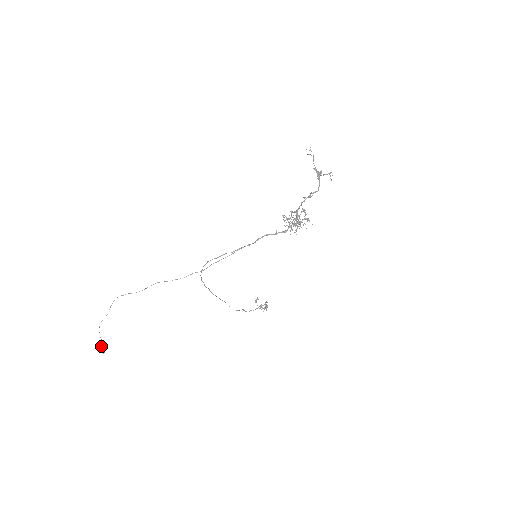
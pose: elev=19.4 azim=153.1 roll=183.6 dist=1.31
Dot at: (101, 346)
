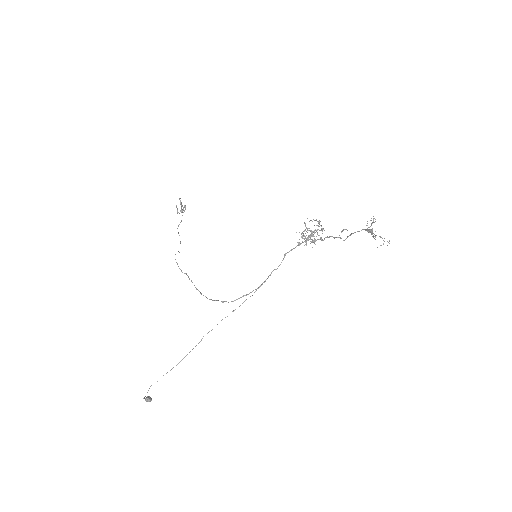
Dot at: occluded
